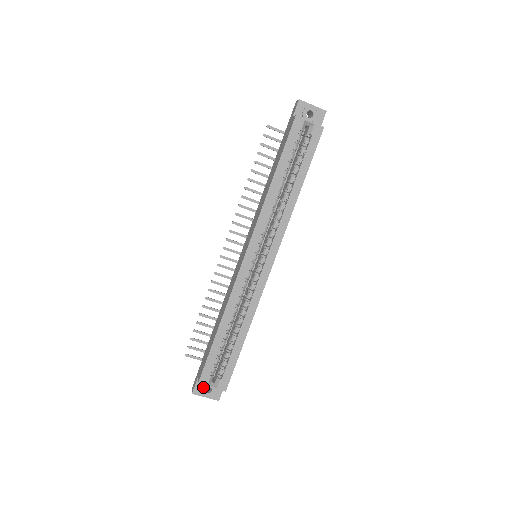
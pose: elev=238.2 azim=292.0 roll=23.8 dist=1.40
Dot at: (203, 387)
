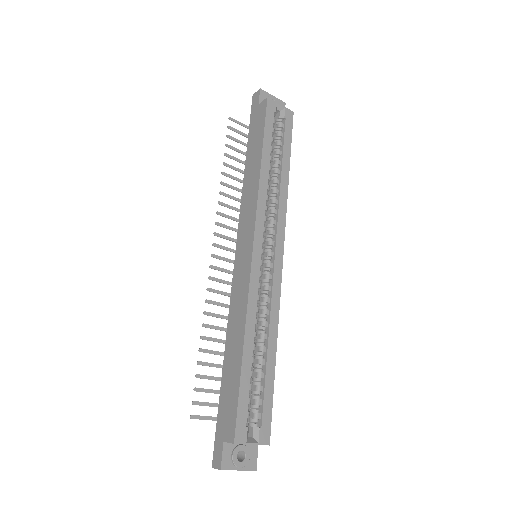
Dot at: (234, 453)
